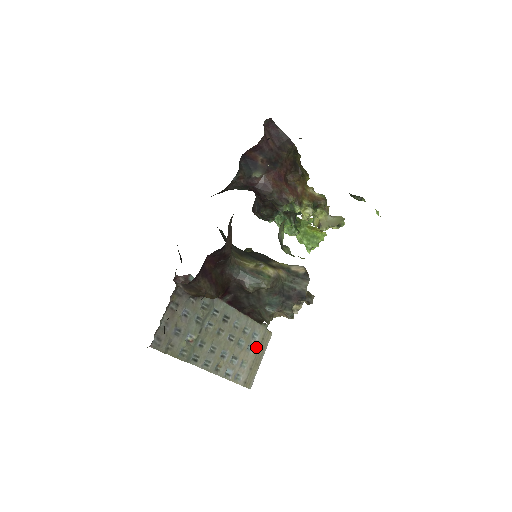
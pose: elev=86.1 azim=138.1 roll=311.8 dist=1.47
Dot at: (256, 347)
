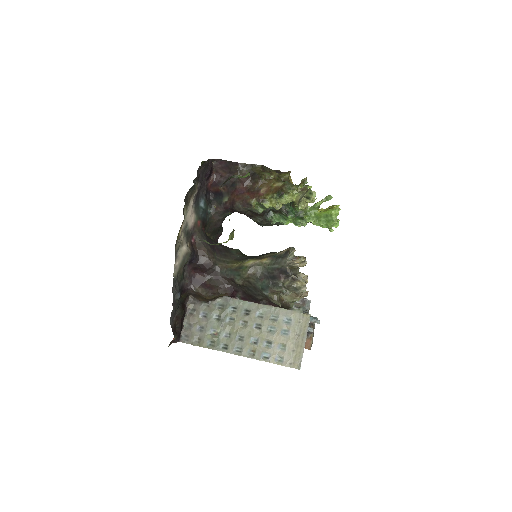
Dot at: (293, 331)
